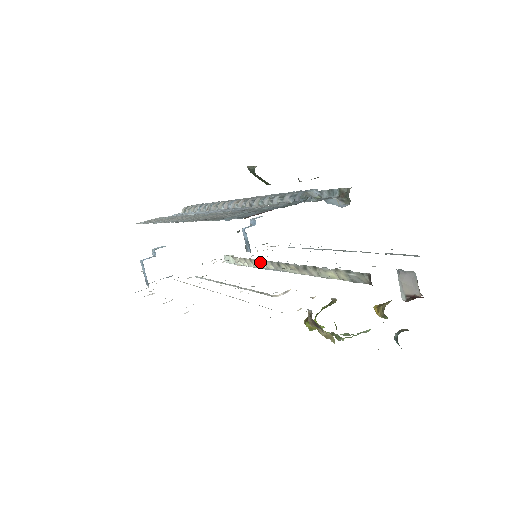
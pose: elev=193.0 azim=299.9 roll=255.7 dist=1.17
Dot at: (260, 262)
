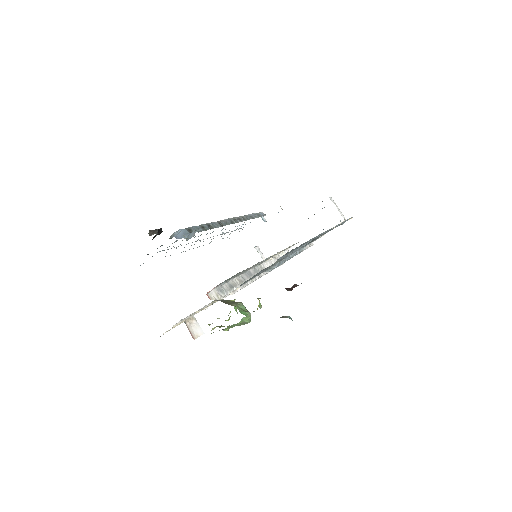
Dot at: occluded
